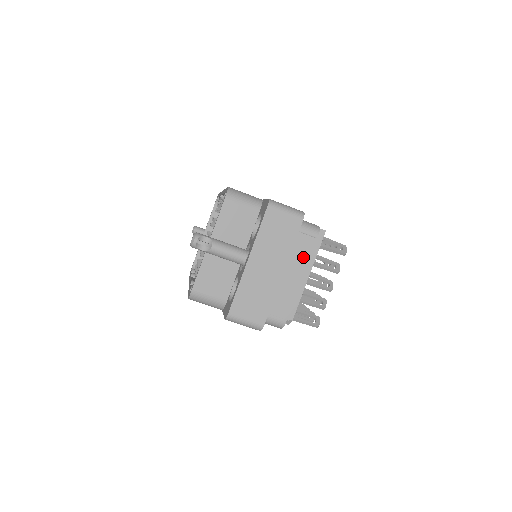
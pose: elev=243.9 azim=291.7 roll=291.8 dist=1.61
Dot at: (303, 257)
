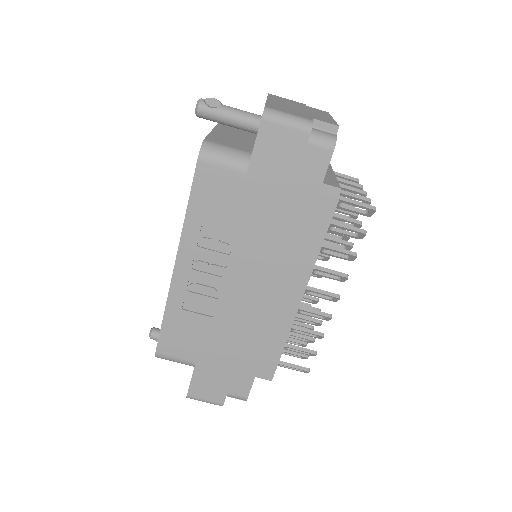
Dot at: occluded
